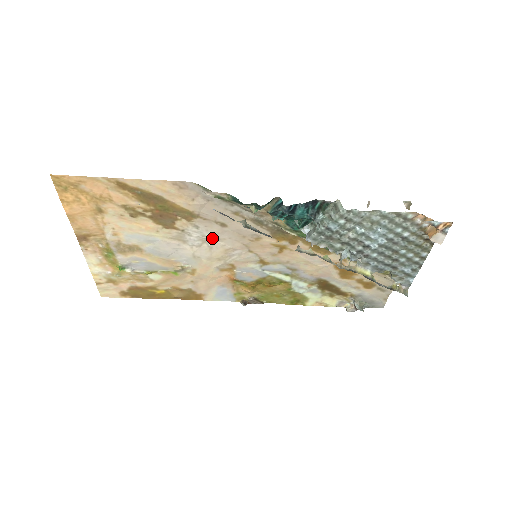
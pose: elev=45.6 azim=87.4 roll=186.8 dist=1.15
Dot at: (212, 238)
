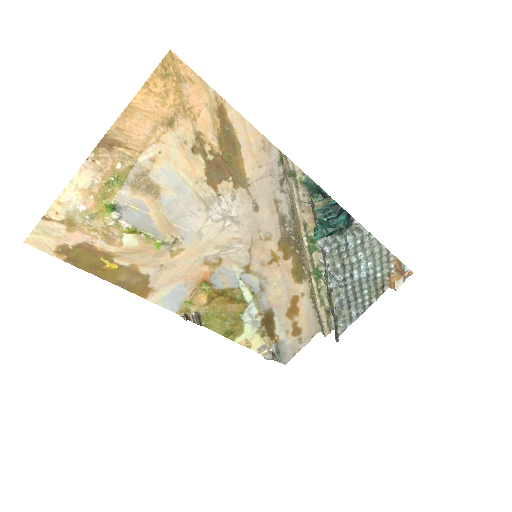
Dot at: (234, 218)
